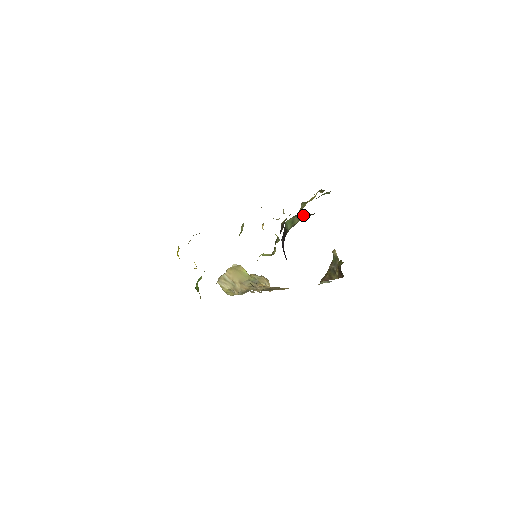
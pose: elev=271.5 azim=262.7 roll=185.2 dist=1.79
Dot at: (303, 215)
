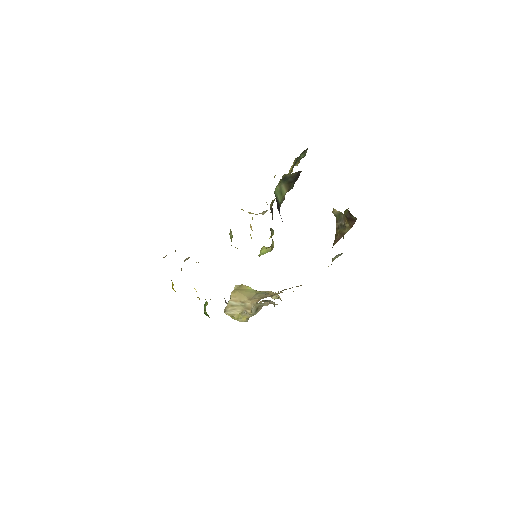
Dot at: (289, 179)
